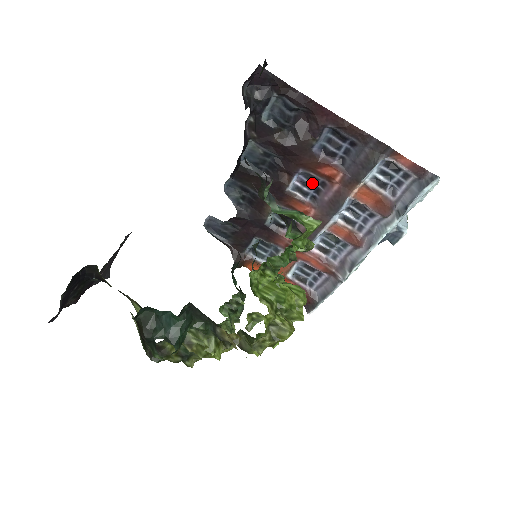
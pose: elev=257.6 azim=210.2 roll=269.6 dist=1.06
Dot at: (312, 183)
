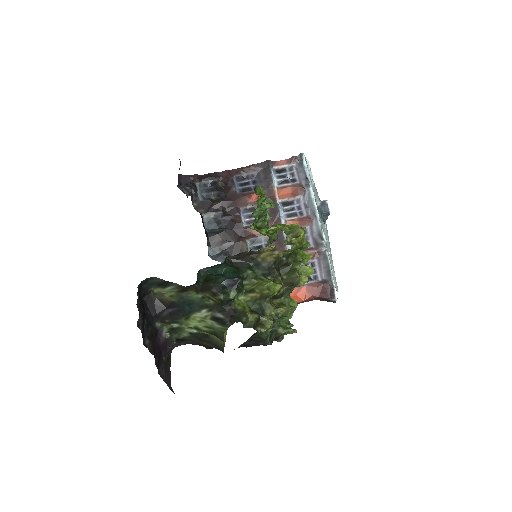
Dot at: occluded
